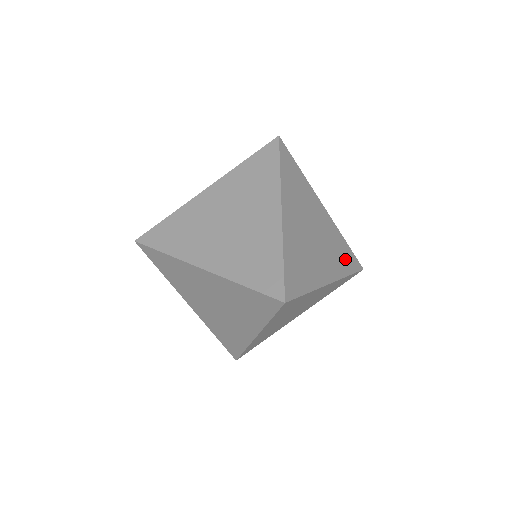
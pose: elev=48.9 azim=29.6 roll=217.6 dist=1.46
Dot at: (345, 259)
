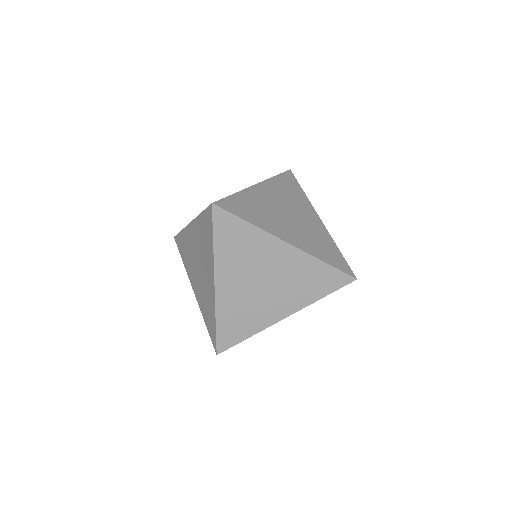
Dot at: occluded
